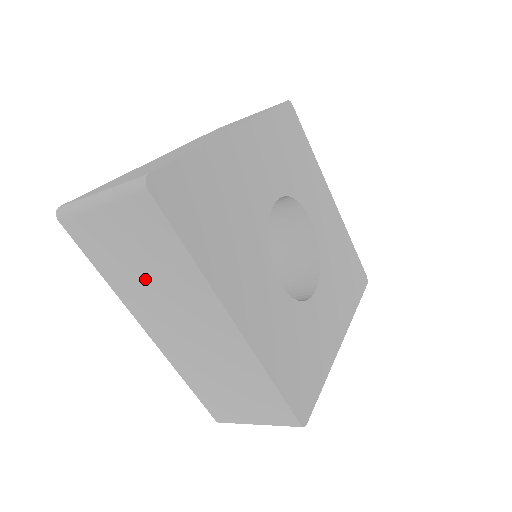
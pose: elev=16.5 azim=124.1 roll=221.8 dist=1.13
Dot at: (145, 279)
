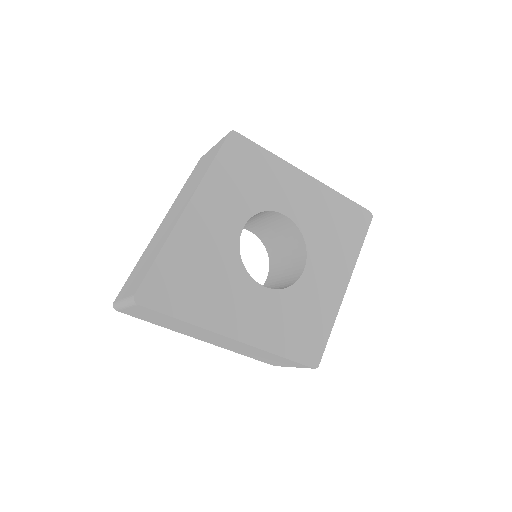
Dot at: (175, 326)
